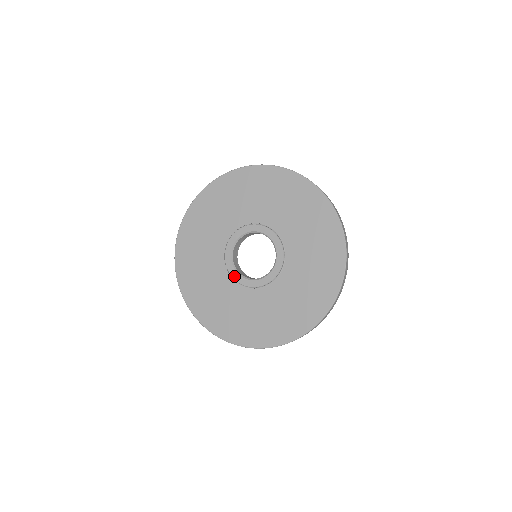
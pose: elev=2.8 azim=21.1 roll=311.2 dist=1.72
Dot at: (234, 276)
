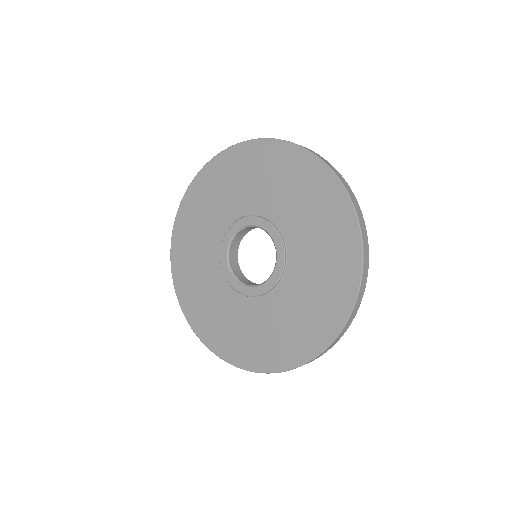
Dot at: (253, 293)
